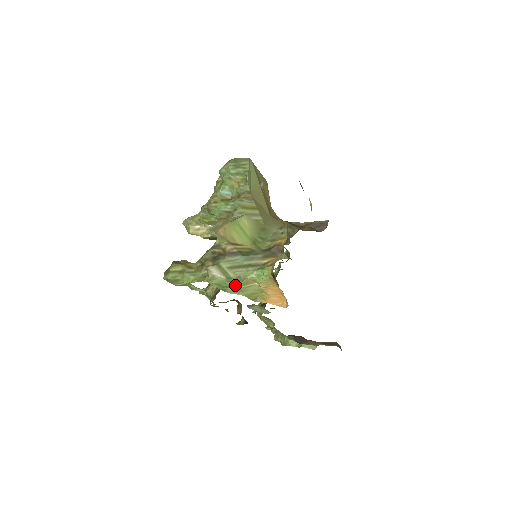
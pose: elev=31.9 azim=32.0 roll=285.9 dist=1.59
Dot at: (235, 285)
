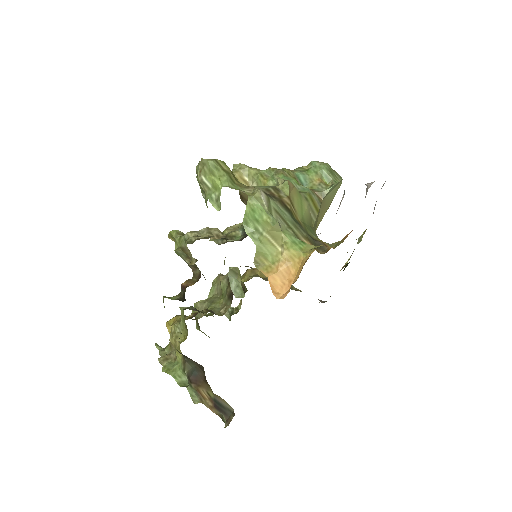
Dot at: (266, 227)
